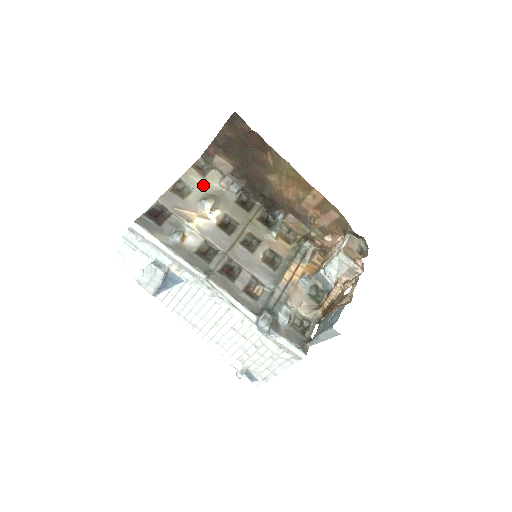
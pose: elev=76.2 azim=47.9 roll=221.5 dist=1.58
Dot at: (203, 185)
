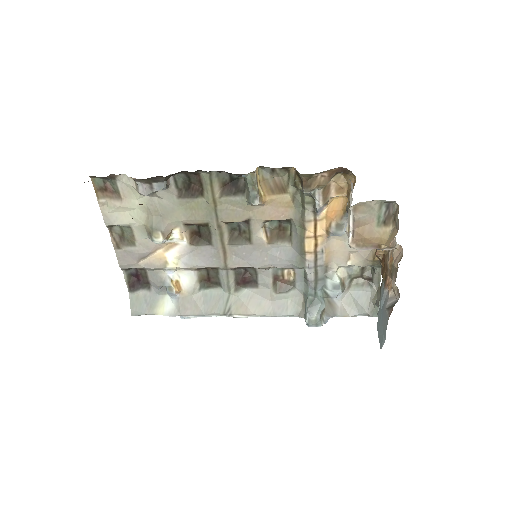
Dot at: (131, 210)
